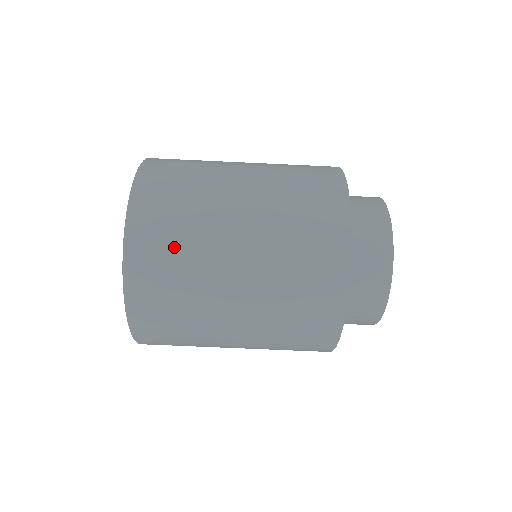
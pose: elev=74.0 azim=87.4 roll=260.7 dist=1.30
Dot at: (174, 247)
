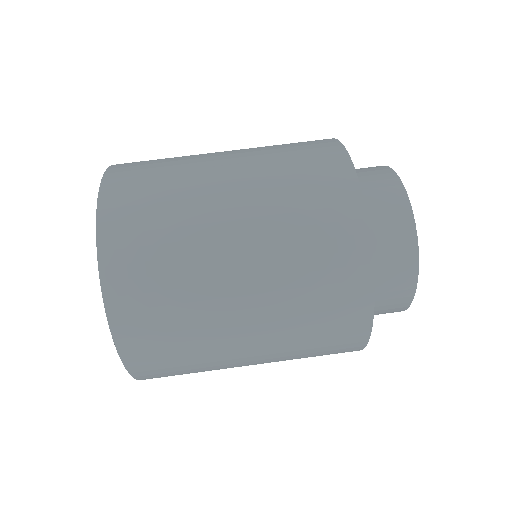
Dot at: (161, 160)
